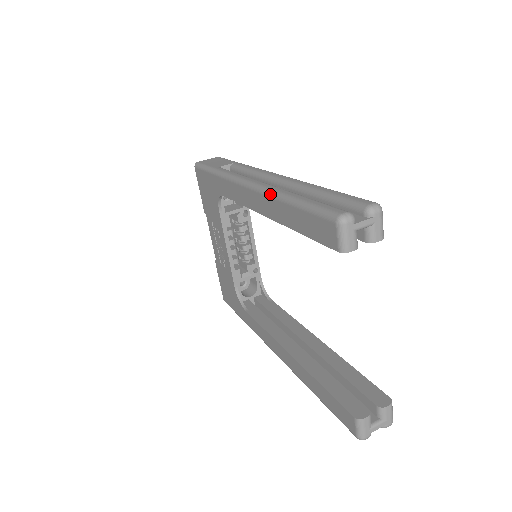
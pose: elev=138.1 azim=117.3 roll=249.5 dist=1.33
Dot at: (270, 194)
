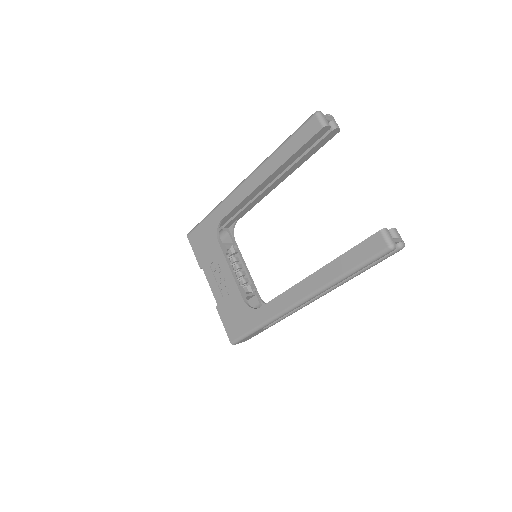
Dot at: (266, 160)
